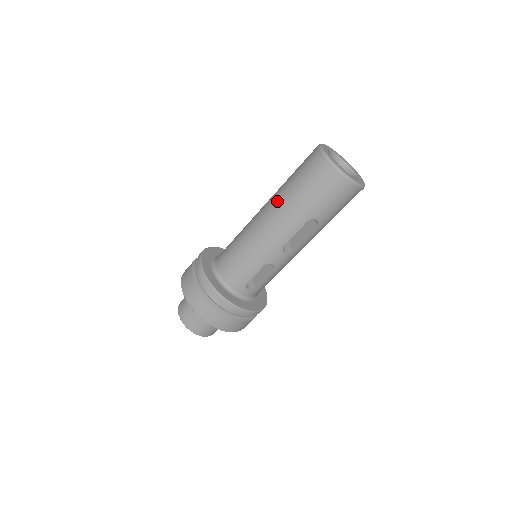
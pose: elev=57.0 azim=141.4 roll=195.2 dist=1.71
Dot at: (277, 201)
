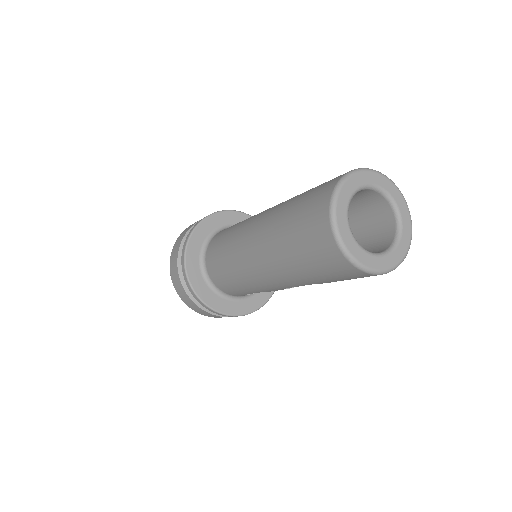
Dot at: (268, 250)
